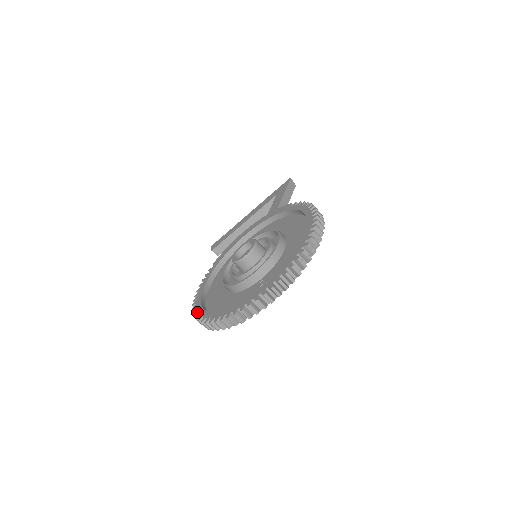
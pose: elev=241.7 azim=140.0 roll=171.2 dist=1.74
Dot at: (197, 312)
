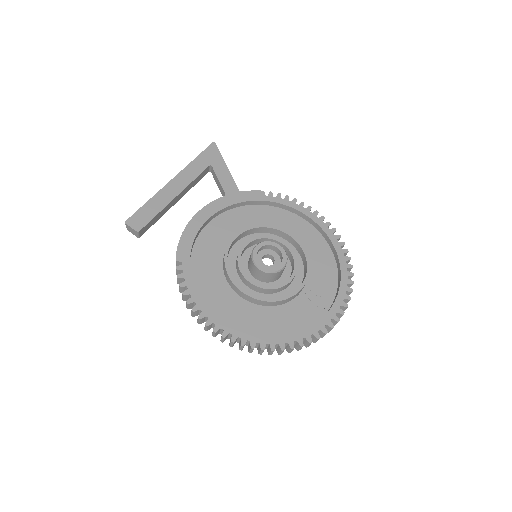
Dot at: (236, 336)
